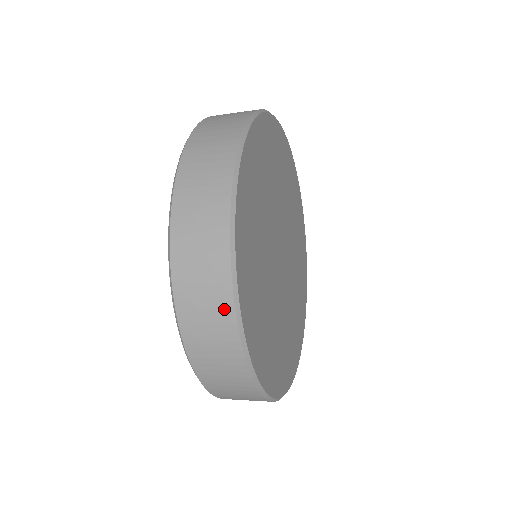
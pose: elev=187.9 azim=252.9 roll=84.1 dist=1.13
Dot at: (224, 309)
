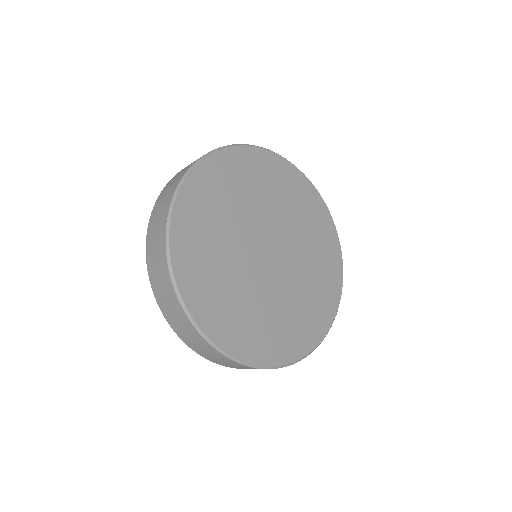
Dot at: (221, 357)
